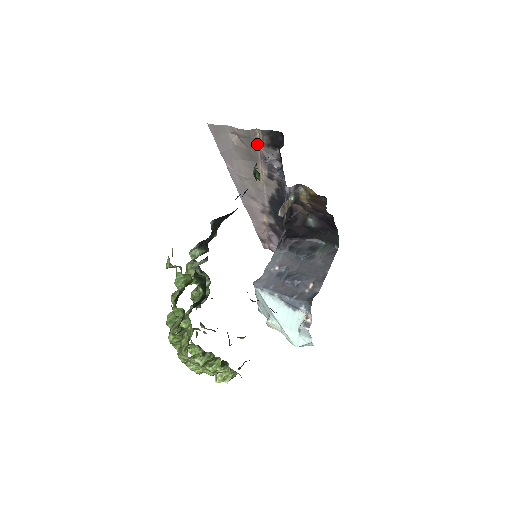
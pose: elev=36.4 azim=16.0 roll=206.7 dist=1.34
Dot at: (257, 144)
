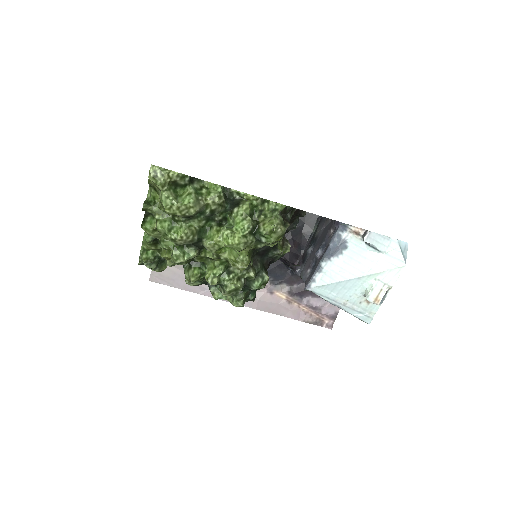
Dot at: occluded
